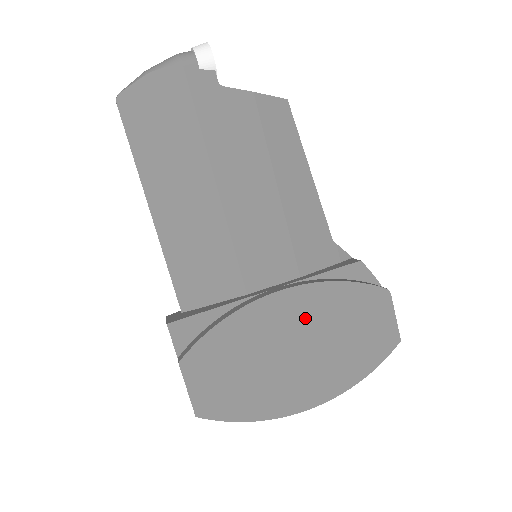
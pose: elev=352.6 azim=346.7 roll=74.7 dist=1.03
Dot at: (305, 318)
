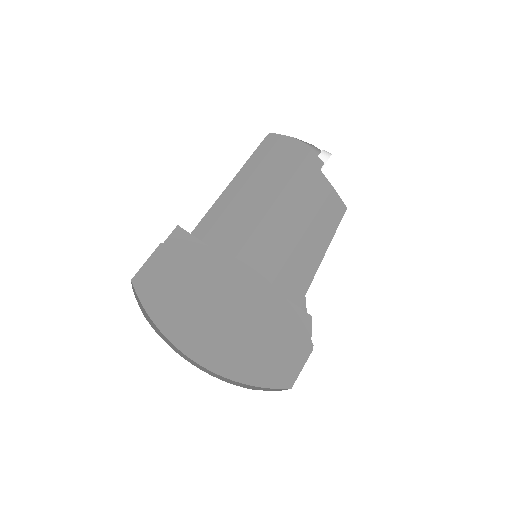
Dot at: (250, 302)
